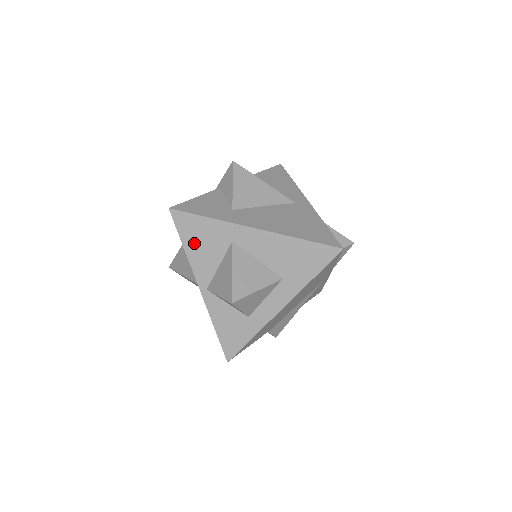
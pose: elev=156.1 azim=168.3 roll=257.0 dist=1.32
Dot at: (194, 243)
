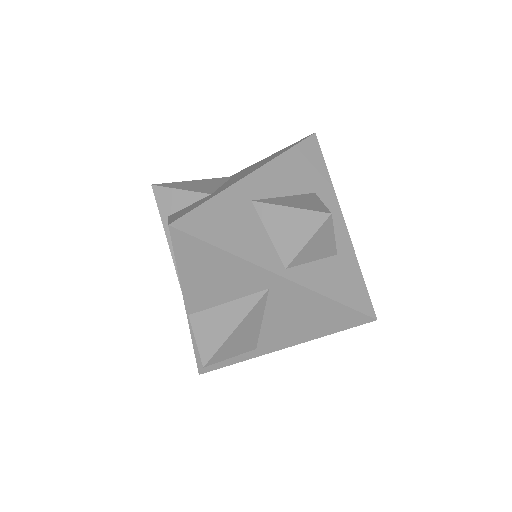
Dot at: (227, 235)
